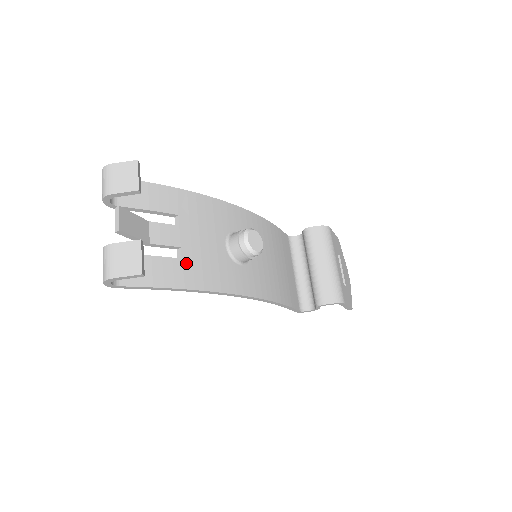
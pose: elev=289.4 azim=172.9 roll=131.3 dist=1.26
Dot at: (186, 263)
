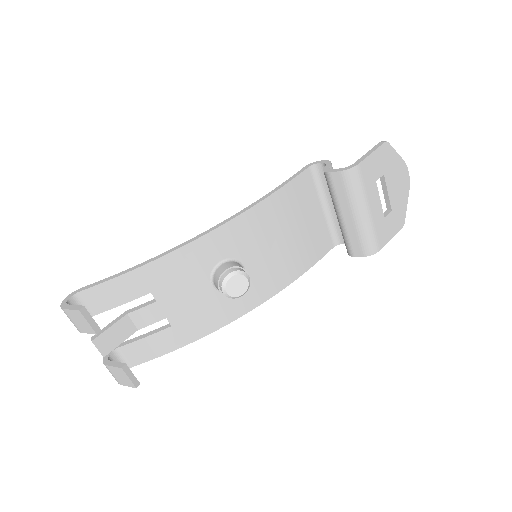
Dot at: (177, 327)
